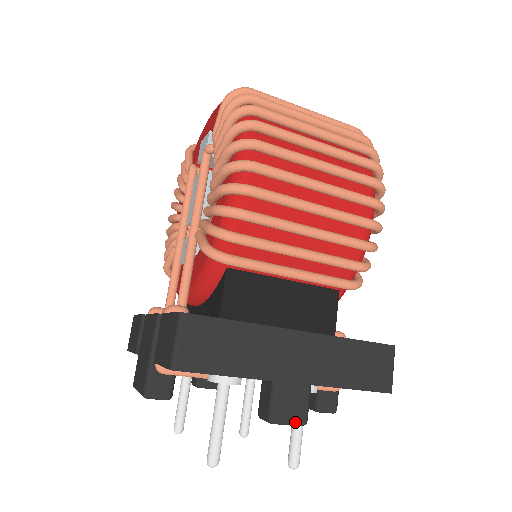
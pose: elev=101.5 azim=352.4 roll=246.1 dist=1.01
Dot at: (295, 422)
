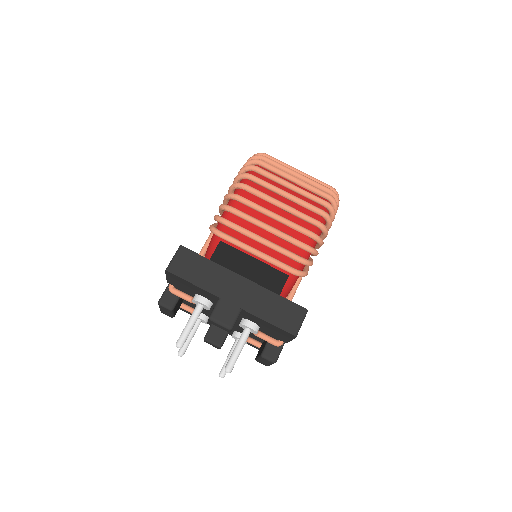
Dot at: (224, 324)
